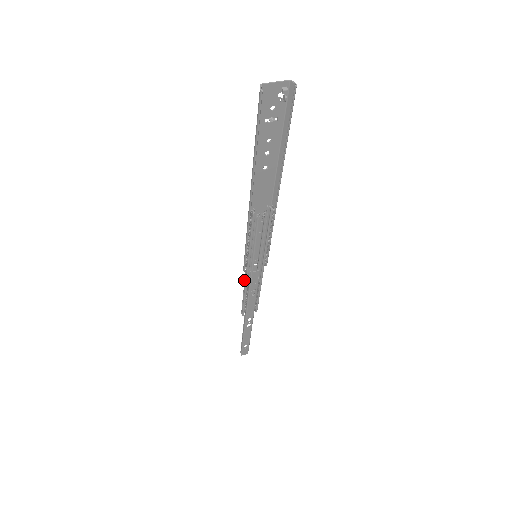
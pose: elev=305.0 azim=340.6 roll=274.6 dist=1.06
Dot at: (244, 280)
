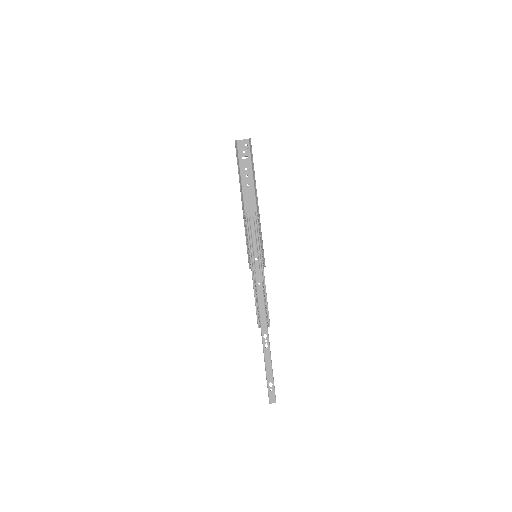
Dot at: (253, 282)
